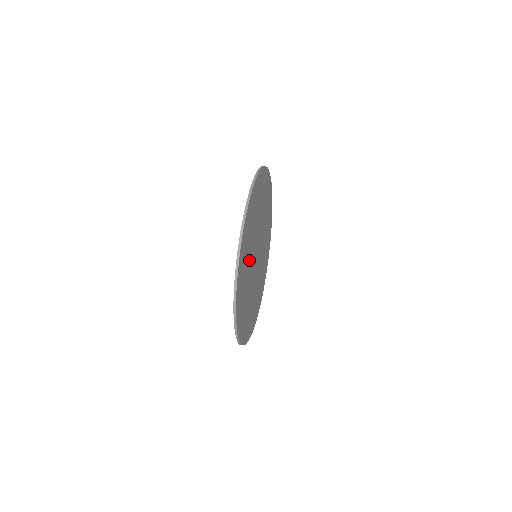
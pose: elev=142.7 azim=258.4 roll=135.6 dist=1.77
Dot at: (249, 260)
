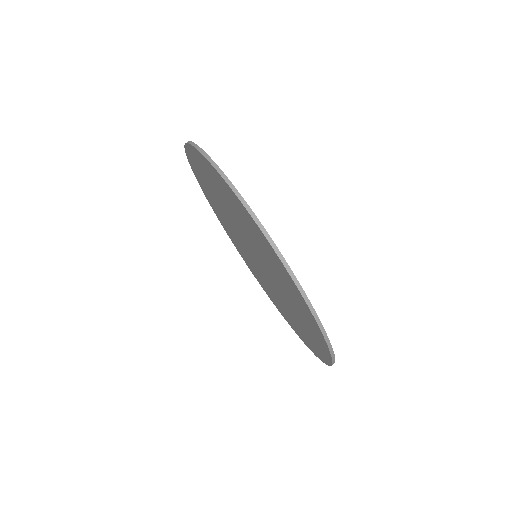
Dot at: occluded
